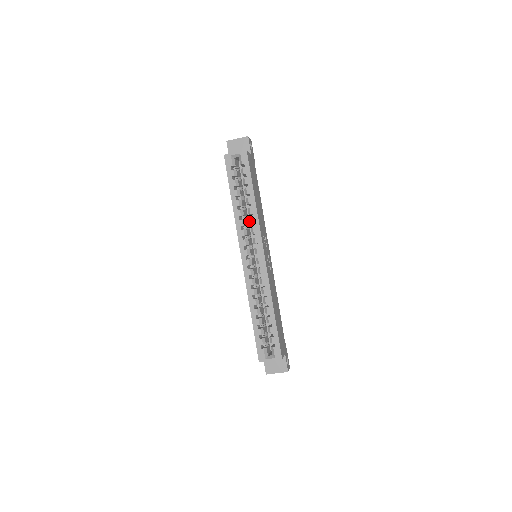
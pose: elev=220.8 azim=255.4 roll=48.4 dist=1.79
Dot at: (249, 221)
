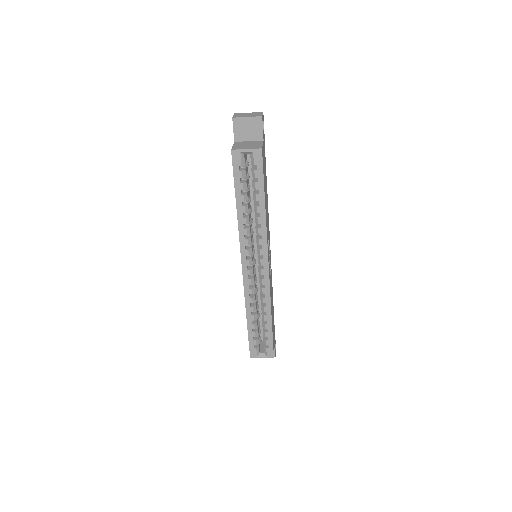
Dot at: occluded
